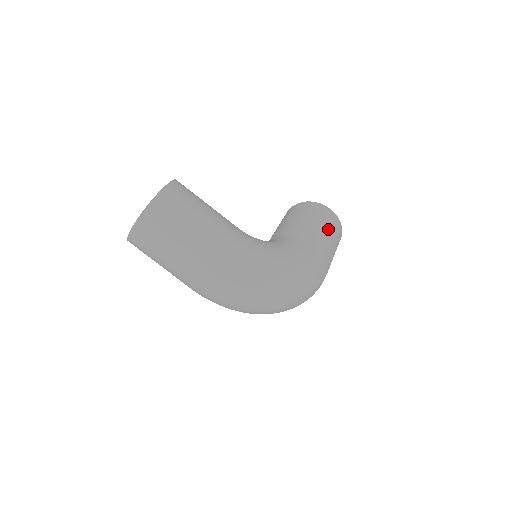
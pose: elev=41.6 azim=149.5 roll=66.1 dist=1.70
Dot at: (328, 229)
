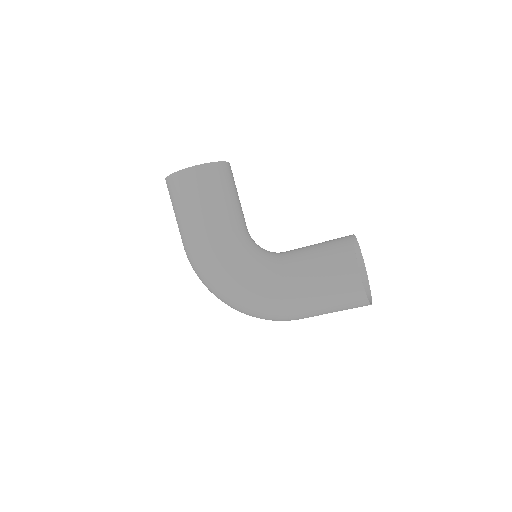
Dot at: (325, 290)
